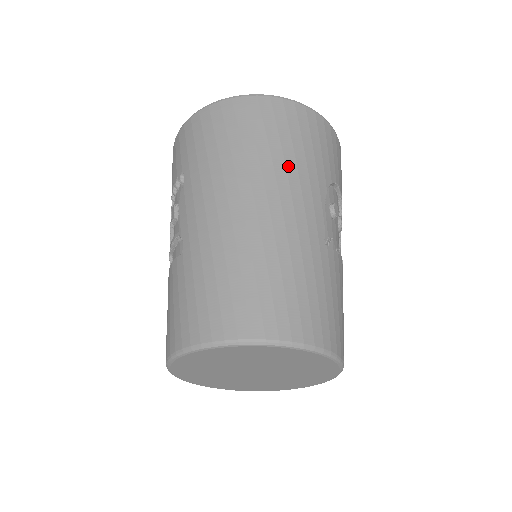
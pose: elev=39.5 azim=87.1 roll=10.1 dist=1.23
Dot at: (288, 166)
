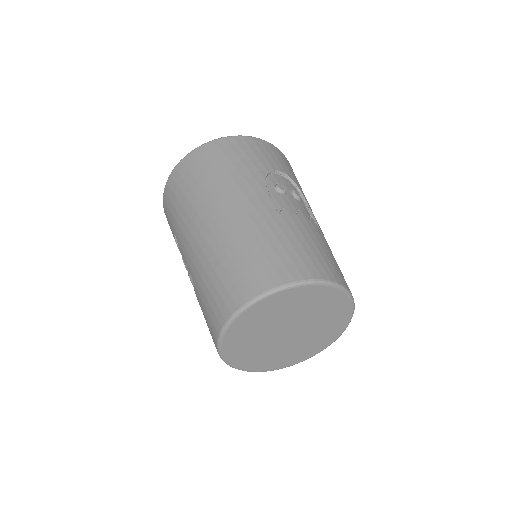
Dot at: (225, 182)
